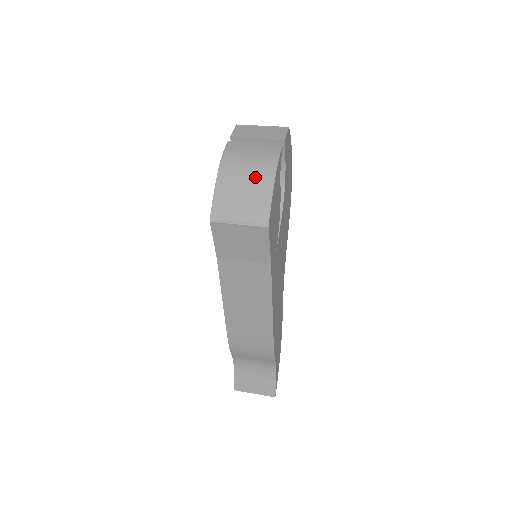
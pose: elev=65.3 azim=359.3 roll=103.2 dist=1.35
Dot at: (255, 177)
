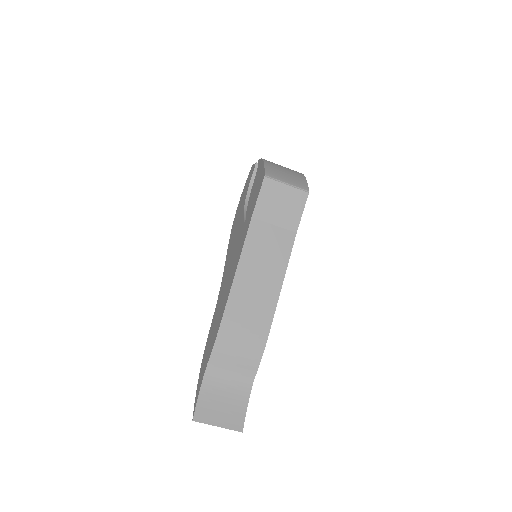
Dot at: (291, 171)
